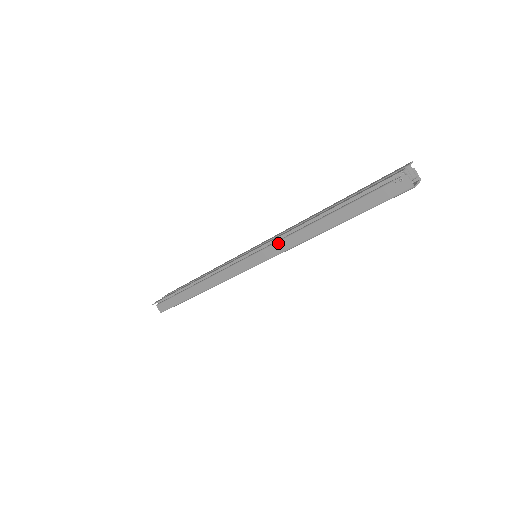
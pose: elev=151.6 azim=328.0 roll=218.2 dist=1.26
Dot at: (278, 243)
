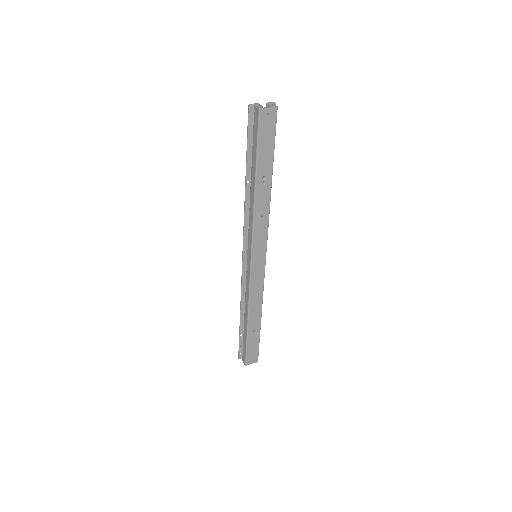
Dot at: (249, 227)
